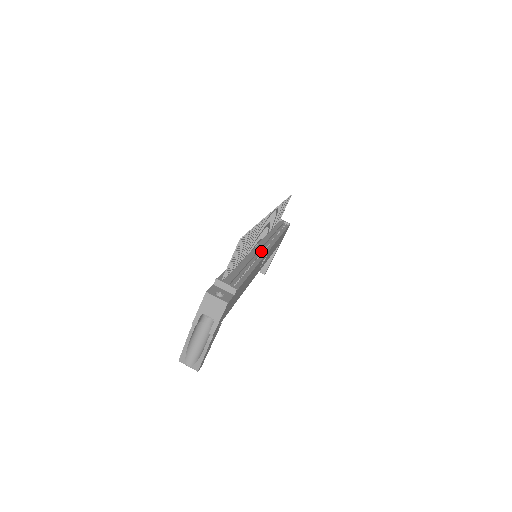
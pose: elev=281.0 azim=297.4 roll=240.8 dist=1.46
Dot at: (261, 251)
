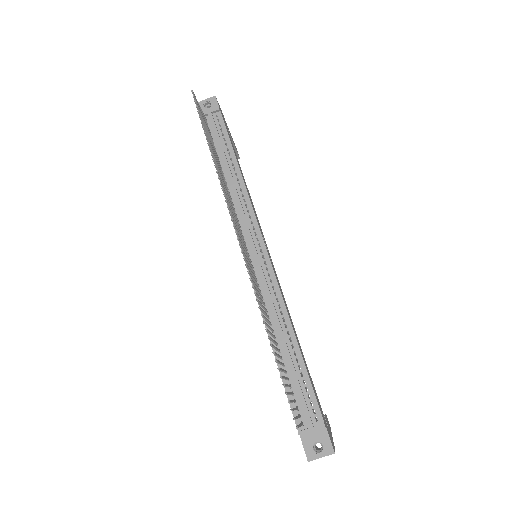
Dot at: (265, 270)
